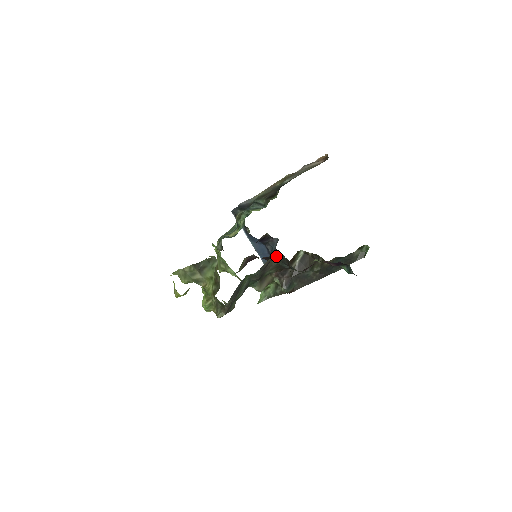
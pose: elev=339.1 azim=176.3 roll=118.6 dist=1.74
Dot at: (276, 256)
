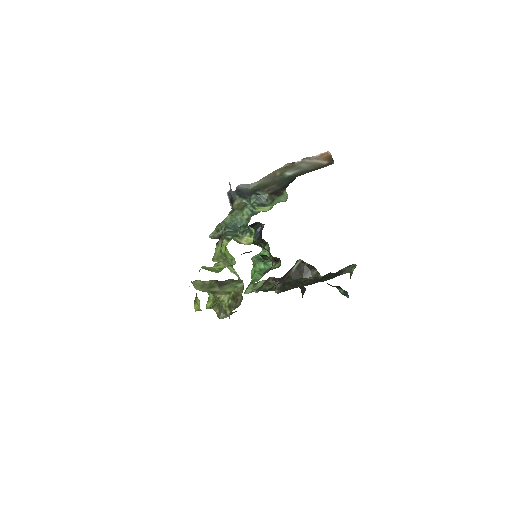
Dot at: (258, 239)
